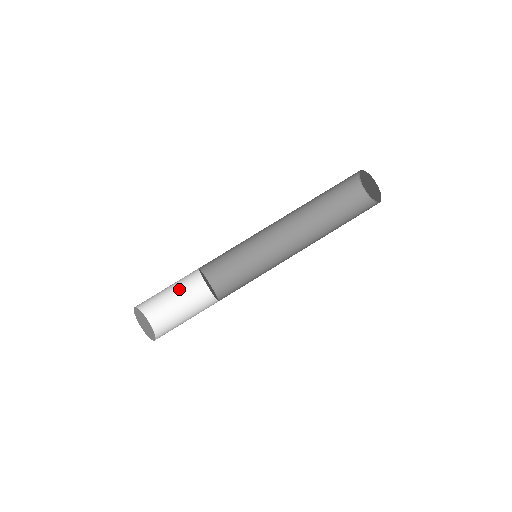
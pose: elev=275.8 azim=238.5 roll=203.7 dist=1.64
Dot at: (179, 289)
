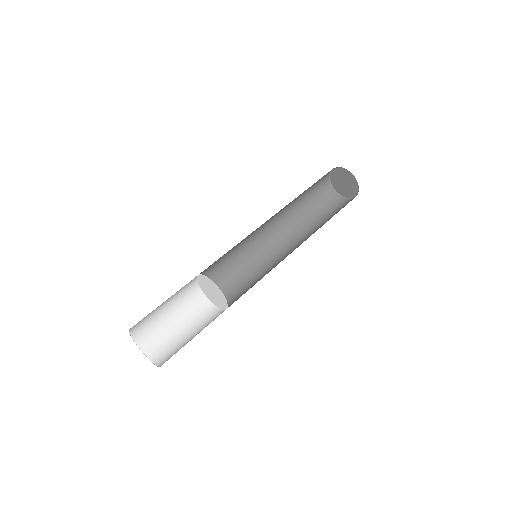
Dot at: (190, 326)
